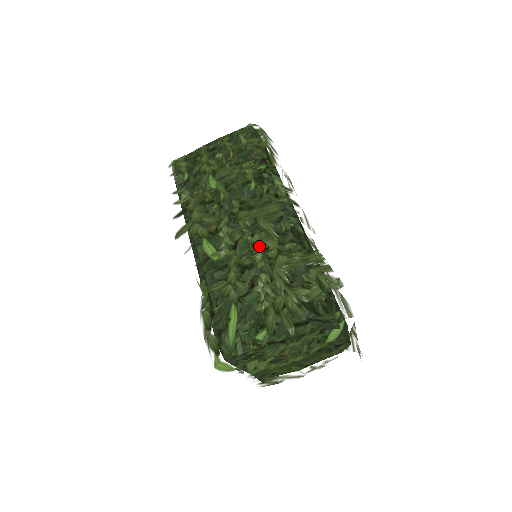
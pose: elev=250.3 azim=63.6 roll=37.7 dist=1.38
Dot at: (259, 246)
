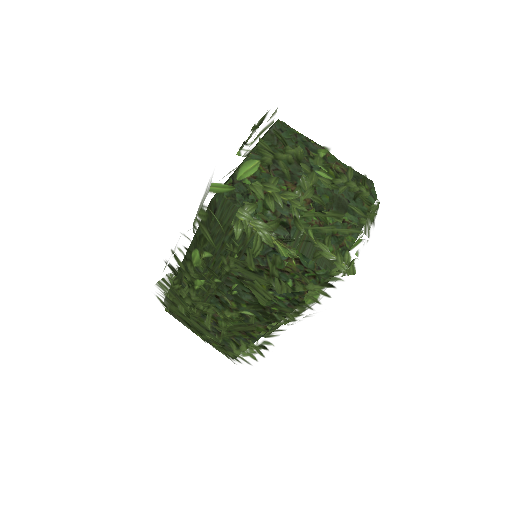
Dot at: occluded
